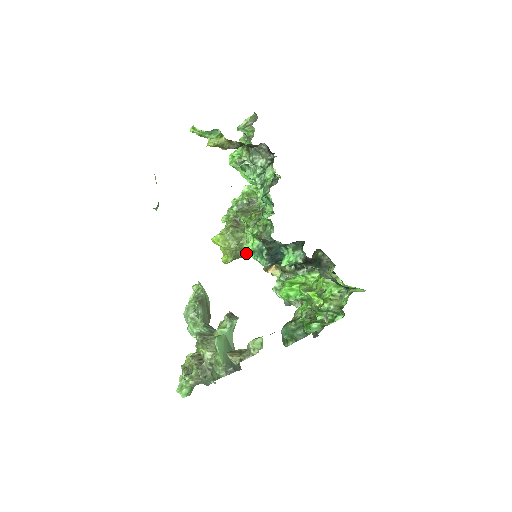
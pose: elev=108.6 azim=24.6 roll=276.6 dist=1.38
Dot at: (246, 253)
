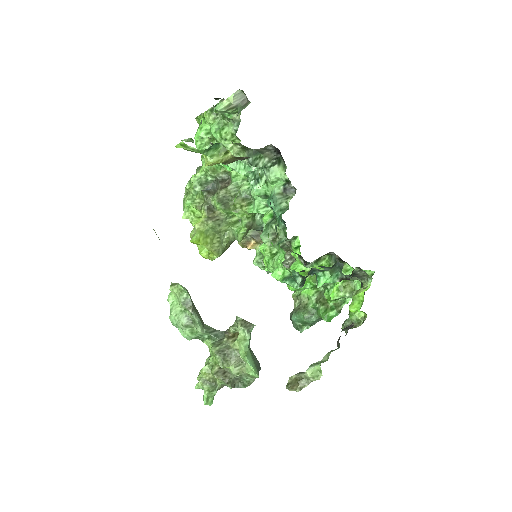
Dot at: occluded
